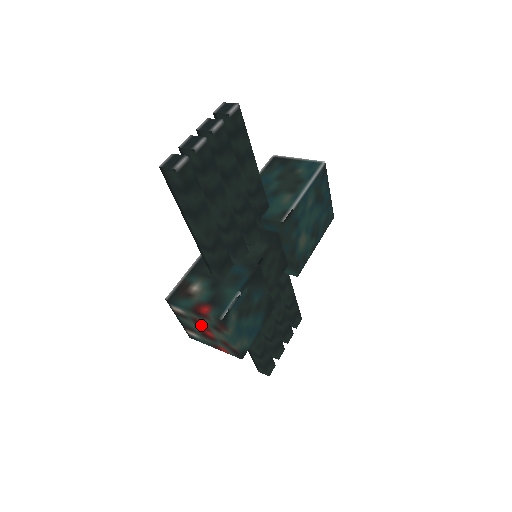
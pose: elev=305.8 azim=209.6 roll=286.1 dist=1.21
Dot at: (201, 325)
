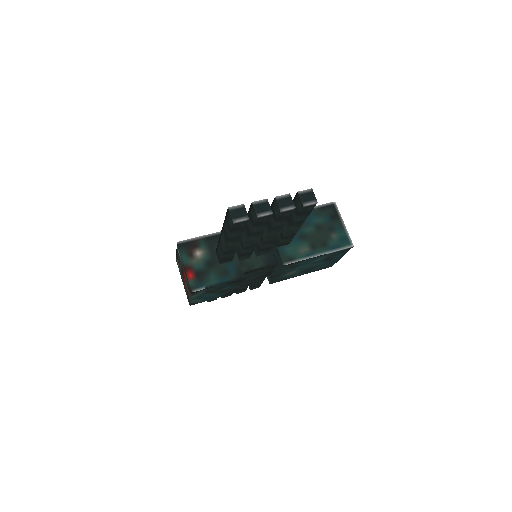
Dot at: occluded
